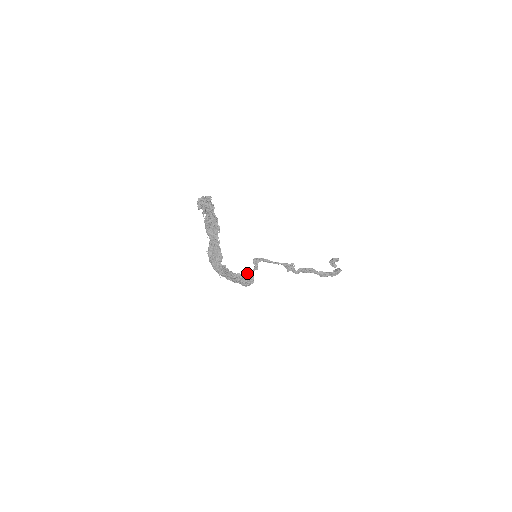
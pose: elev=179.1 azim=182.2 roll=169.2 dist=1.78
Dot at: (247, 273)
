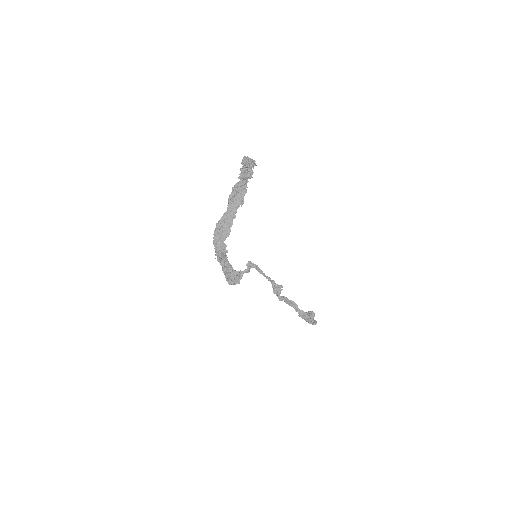
Dot at: (237, 271)
